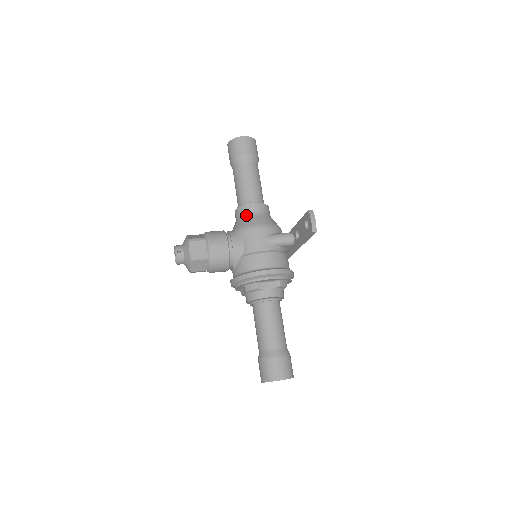
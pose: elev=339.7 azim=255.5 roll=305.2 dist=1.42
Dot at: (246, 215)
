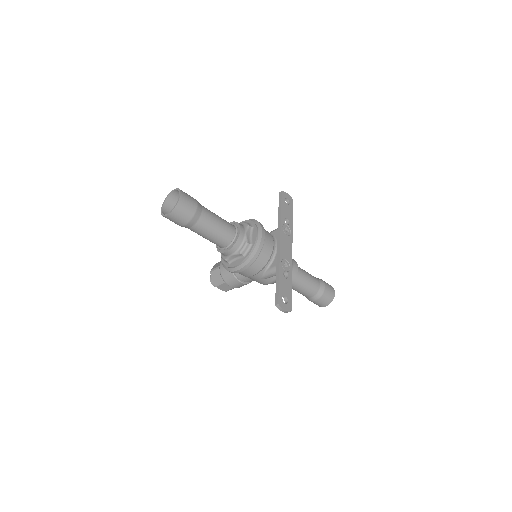
Dot at: occluded
